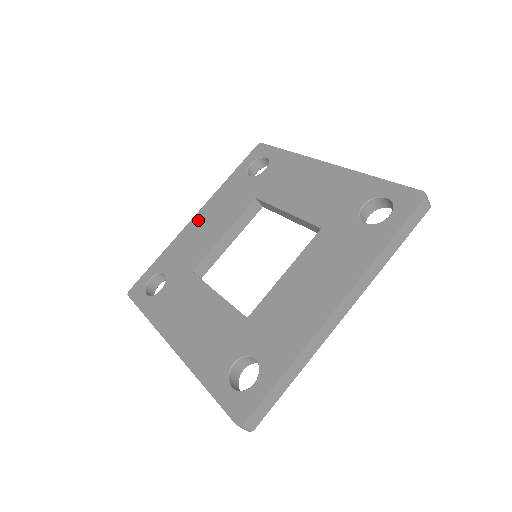
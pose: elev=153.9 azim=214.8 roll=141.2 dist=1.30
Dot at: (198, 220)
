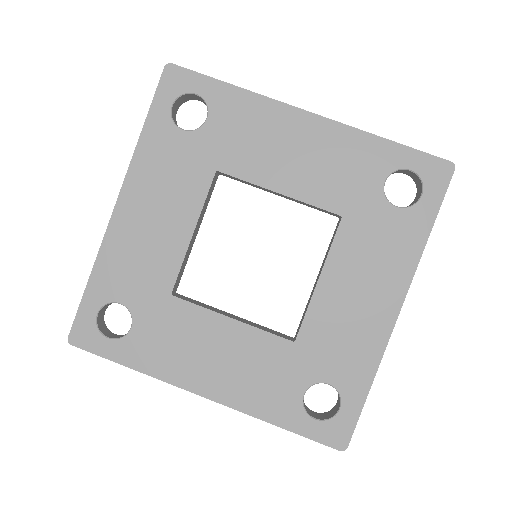
Dot at: (128, 212)
